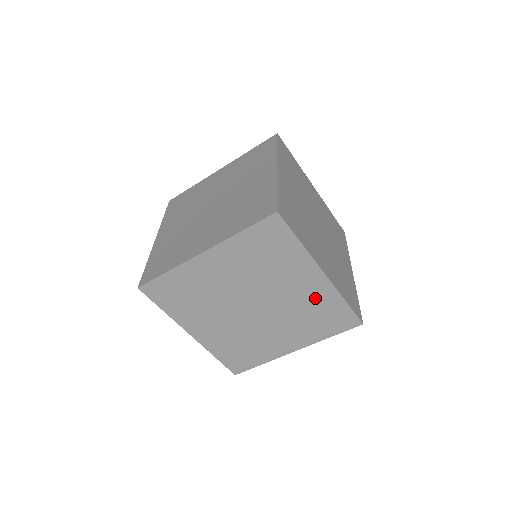
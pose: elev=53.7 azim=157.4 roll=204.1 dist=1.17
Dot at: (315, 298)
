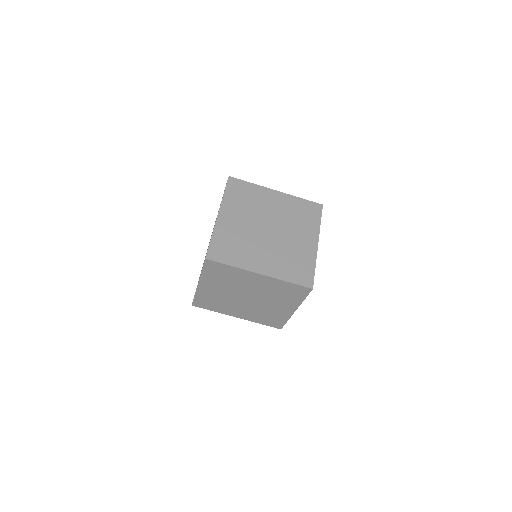
Dot at: (271, 285)
